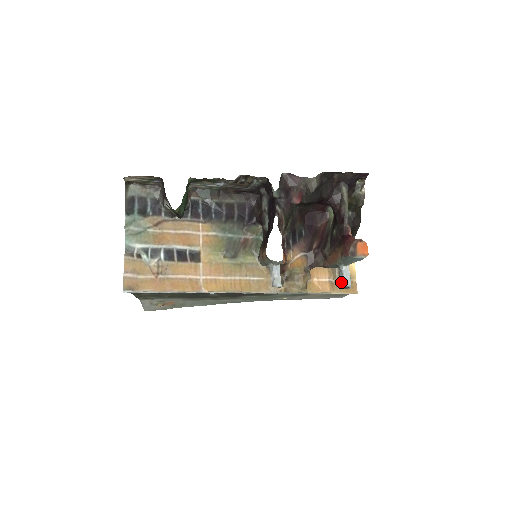
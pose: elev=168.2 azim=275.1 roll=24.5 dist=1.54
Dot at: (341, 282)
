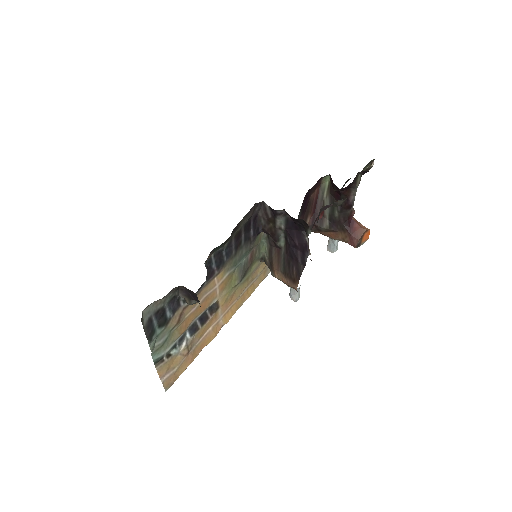
Dot at: (331, 250)
